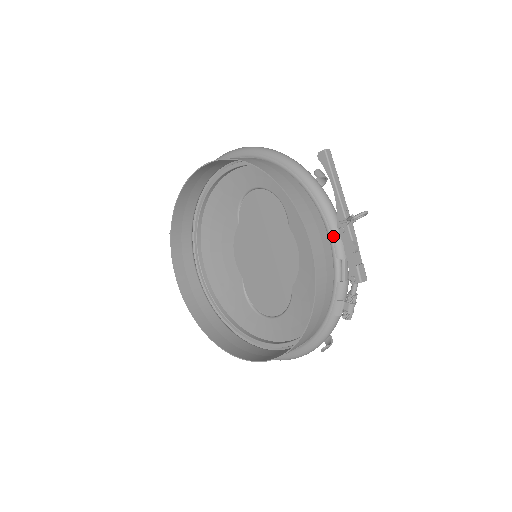
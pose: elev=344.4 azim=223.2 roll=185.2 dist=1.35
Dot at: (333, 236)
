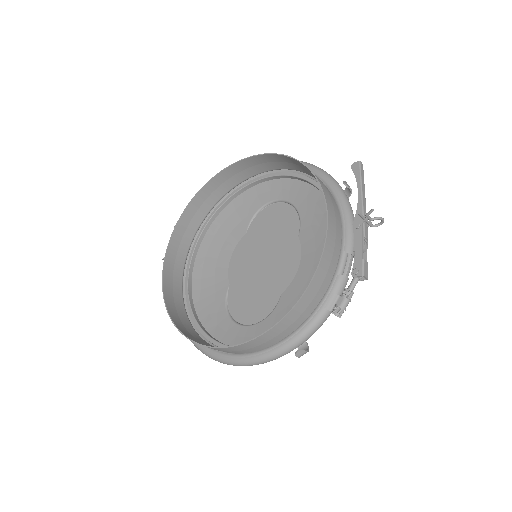
Dot at: (347, 231)
